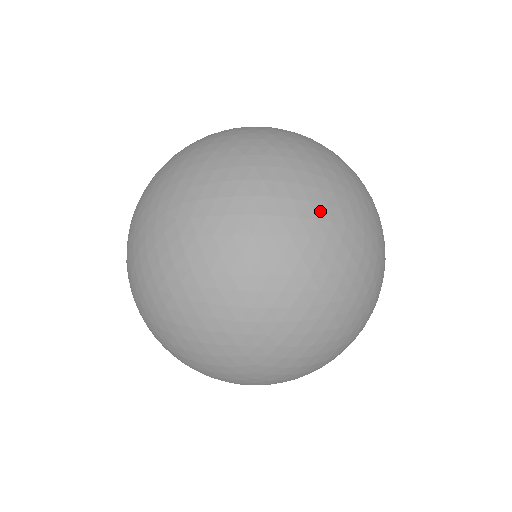
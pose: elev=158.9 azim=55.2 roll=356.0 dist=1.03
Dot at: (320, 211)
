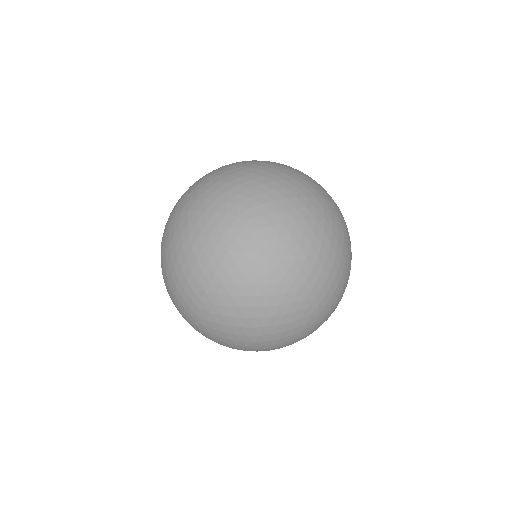
Dot at: (329, 204)
